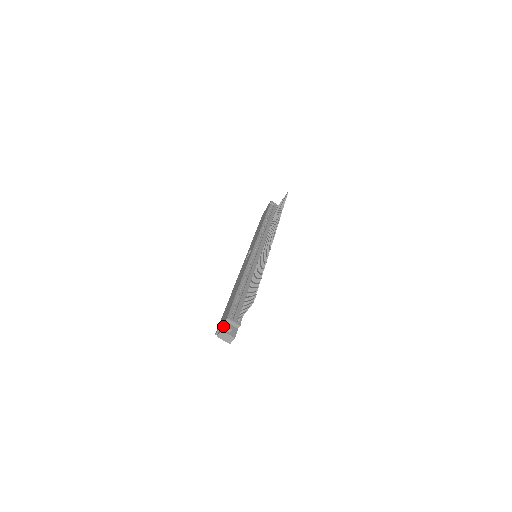
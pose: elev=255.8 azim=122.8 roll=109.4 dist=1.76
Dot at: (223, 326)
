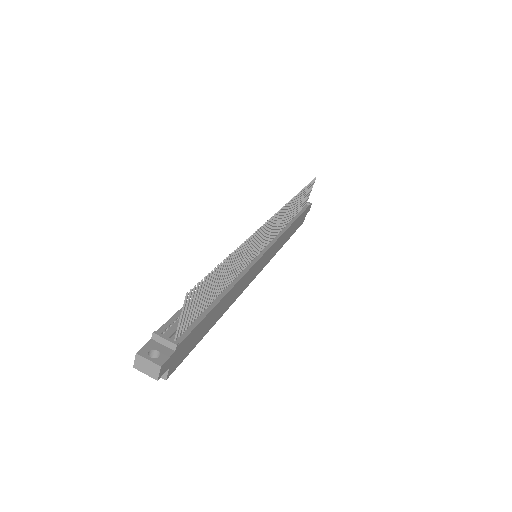
Dot at: (142, 347)
